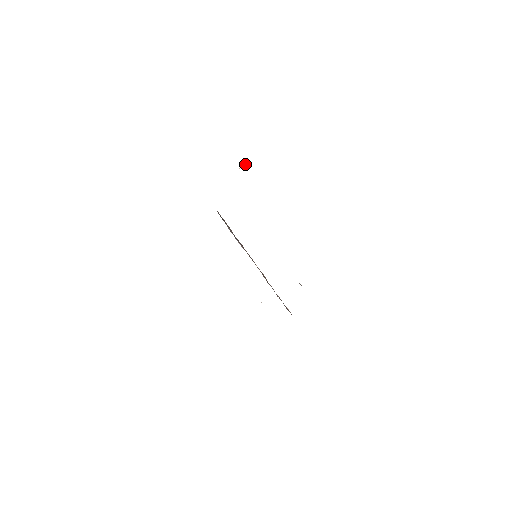
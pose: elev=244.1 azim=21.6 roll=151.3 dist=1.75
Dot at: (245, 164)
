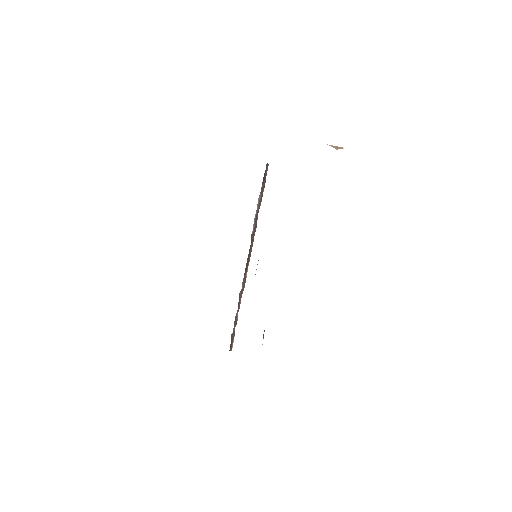
Dot at: occluded
